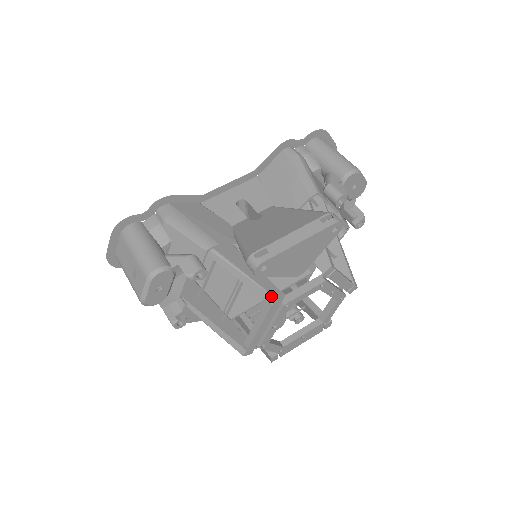
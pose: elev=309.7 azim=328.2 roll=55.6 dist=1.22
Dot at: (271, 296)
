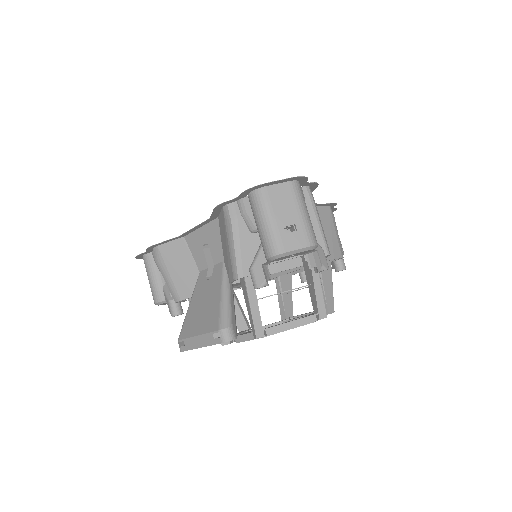
Dot at: occluded
